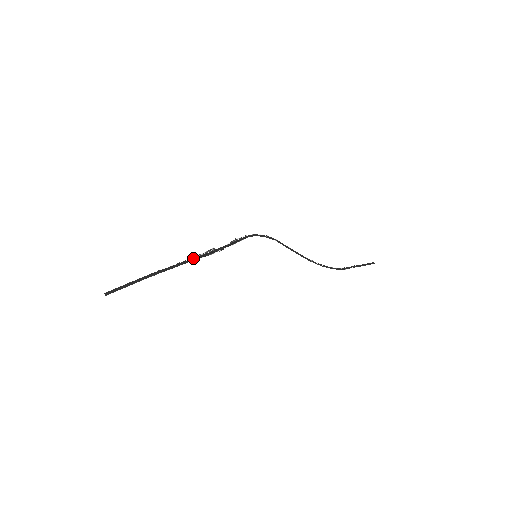
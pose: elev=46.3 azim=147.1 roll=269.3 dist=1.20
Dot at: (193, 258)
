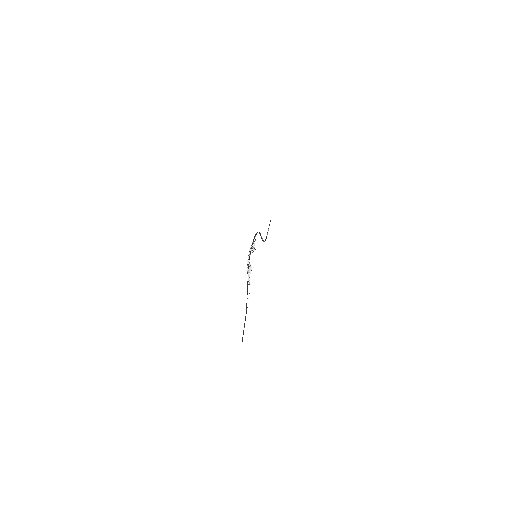
Dot at: (248, 280)
